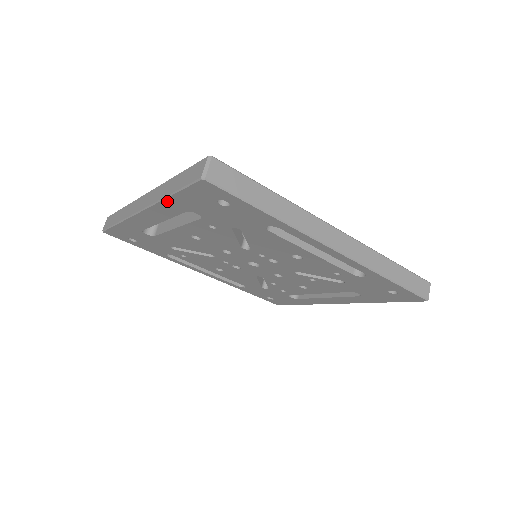
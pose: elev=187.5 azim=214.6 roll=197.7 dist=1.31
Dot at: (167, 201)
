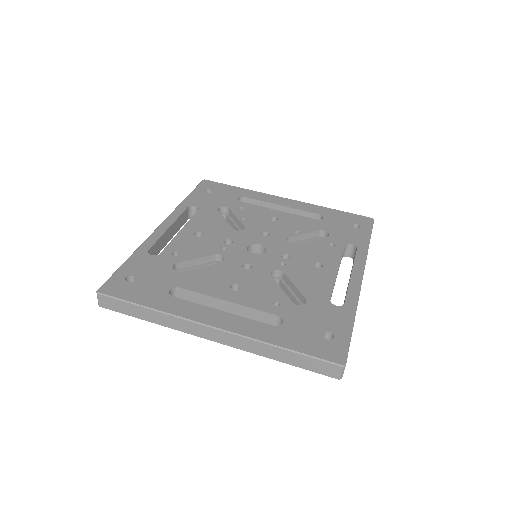
Dot at: (268, 355)
